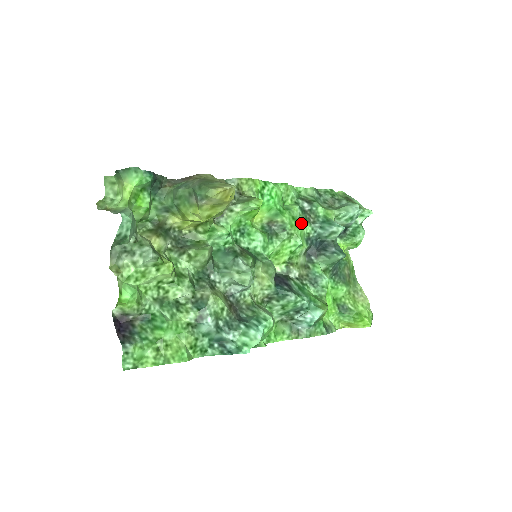
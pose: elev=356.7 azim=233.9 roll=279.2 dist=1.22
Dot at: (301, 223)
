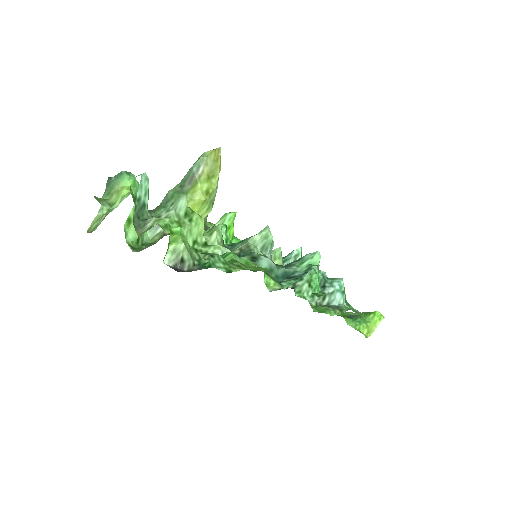
Dot at: occluded
